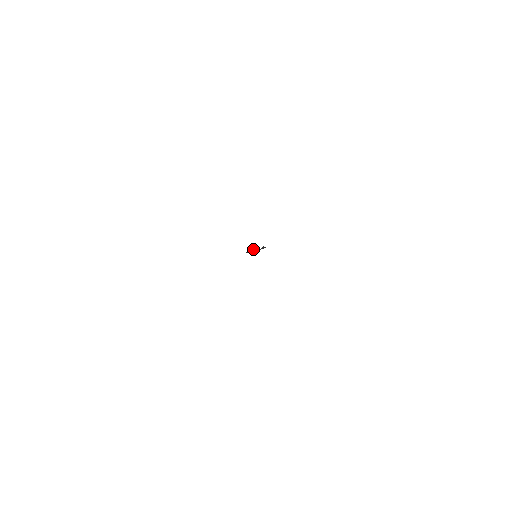
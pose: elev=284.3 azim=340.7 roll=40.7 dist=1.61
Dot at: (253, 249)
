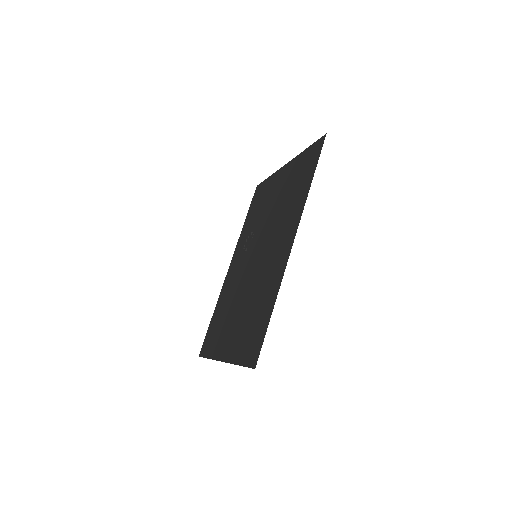
Dot at: (246, 246)
